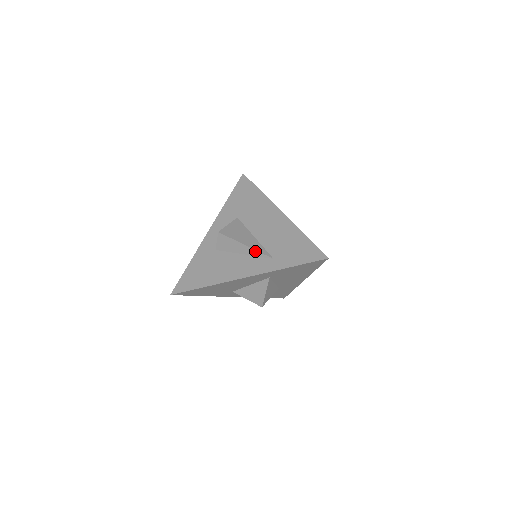
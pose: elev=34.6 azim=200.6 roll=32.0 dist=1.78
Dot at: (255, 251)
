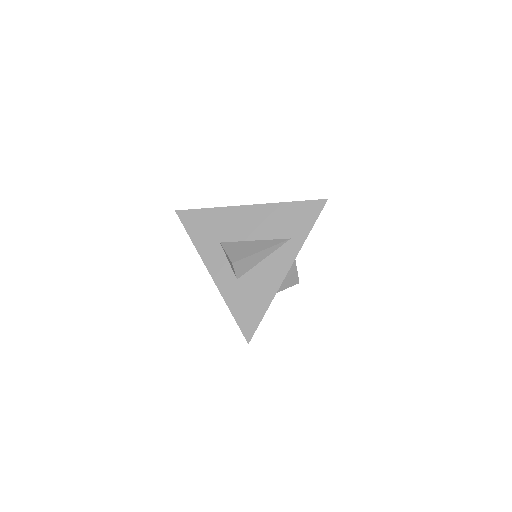
Dot at: (273, 247)
